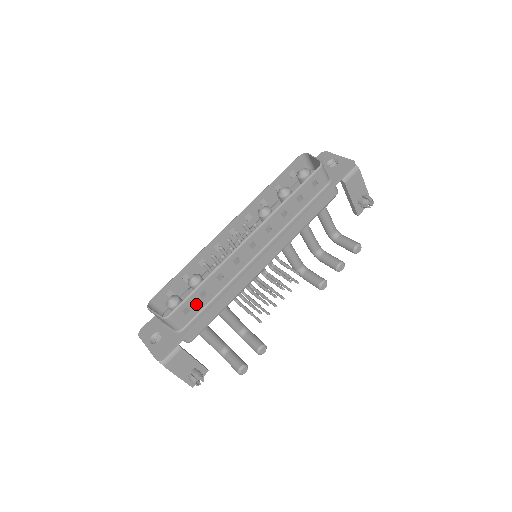
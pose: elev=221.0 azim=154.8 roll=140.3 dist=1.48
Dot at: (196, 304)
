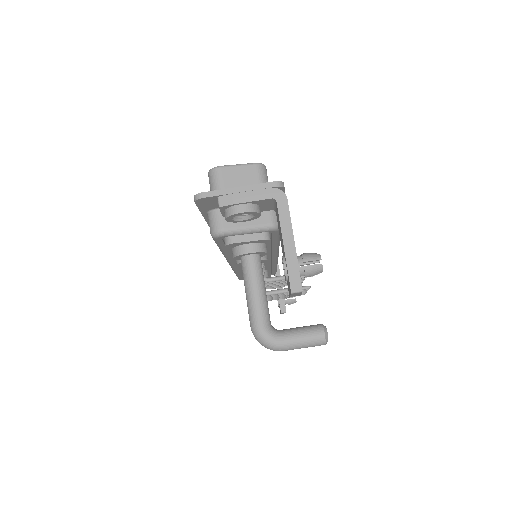
Dot at: occluded
